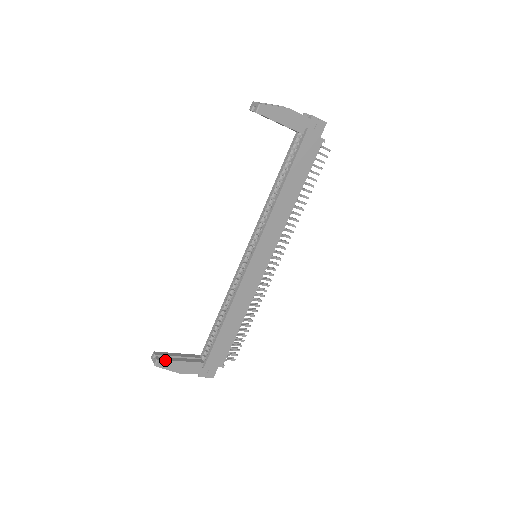
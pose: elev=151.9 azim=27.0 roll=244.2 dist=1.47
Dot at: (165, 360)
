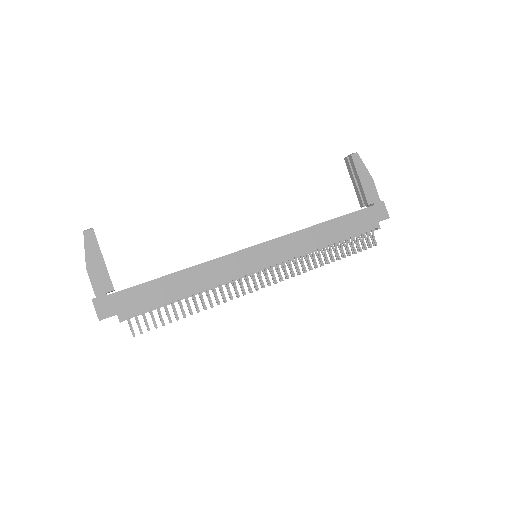
Dot at: (96, 238)
